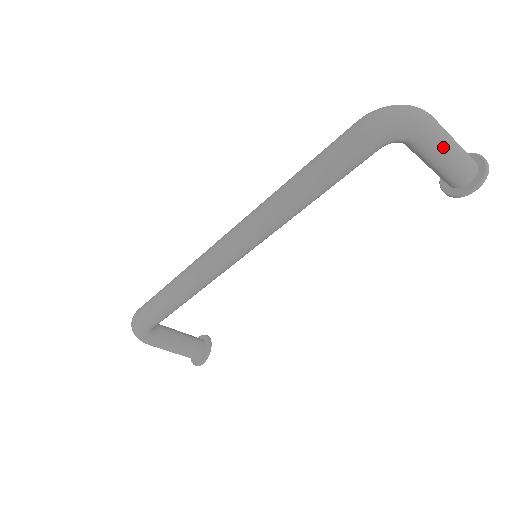
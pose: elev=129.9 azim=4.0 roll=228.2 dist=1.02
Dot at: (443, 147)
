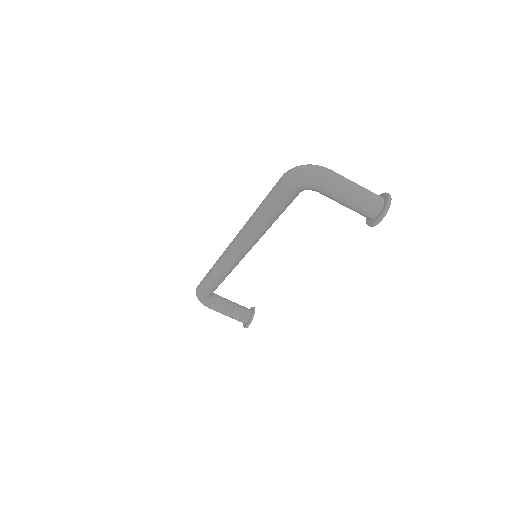
Dot at: (340, 193)
